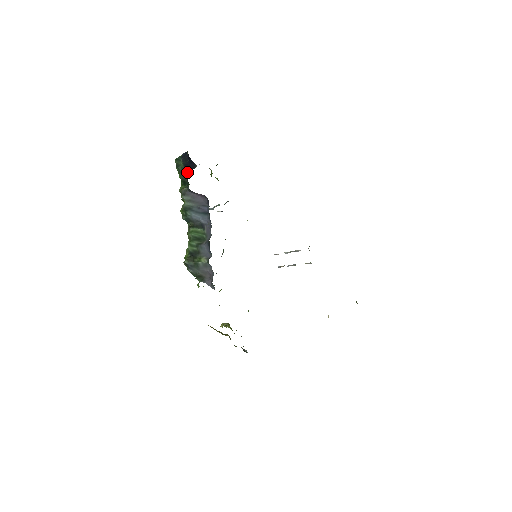
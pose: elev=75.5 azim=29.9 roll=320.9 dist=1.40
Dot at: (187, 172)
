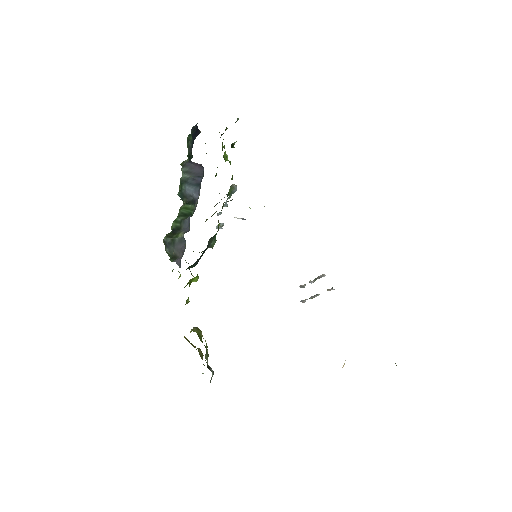
Dot at: (193, 143)
